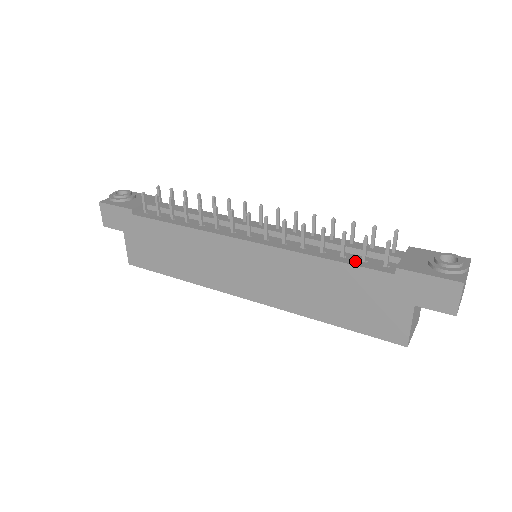
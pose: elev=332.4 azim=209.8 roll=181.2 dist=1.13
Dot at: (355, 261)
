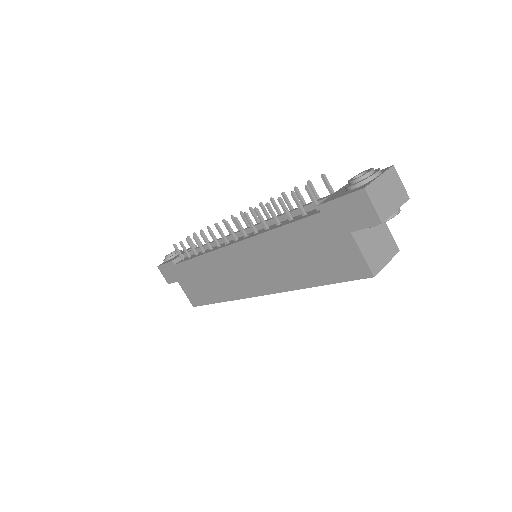
Dot at: (297, 218)
